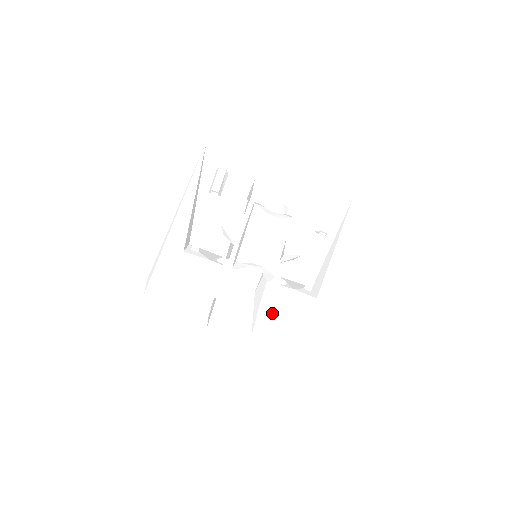
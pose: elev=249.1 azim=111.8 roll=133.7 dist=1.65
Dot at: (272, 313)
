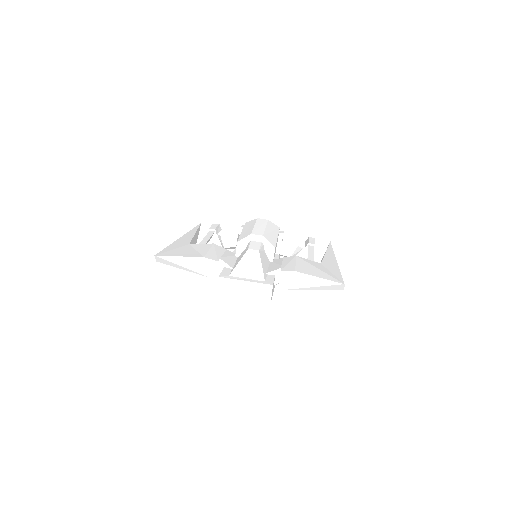
Dot at: occluded
